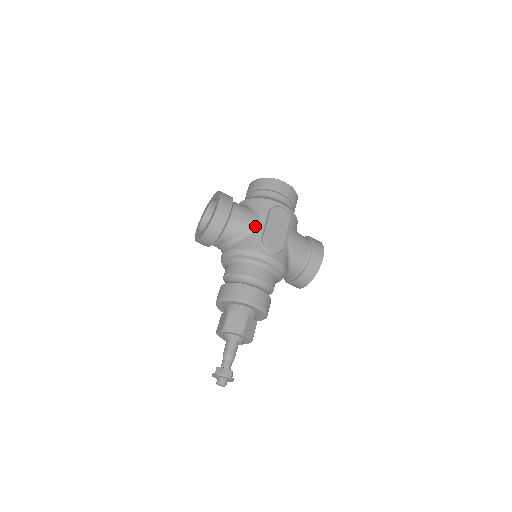
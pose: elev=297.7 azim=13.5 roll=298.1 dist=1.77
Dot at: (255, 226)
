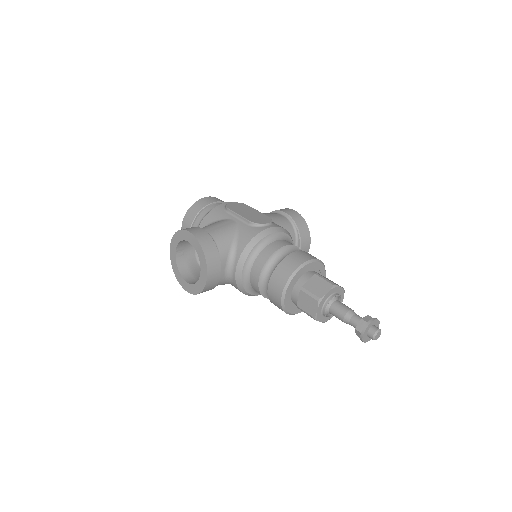
Dot at: (233, 224)
